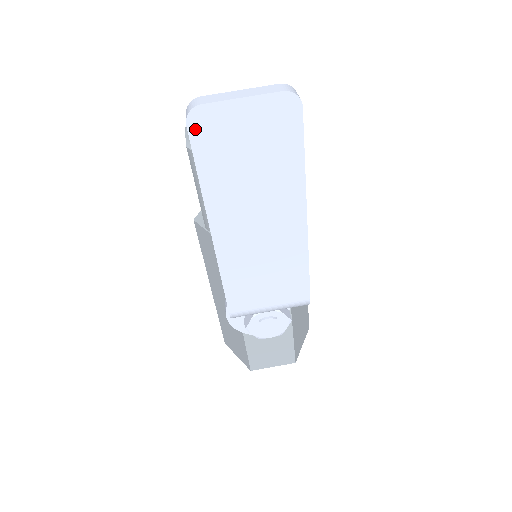
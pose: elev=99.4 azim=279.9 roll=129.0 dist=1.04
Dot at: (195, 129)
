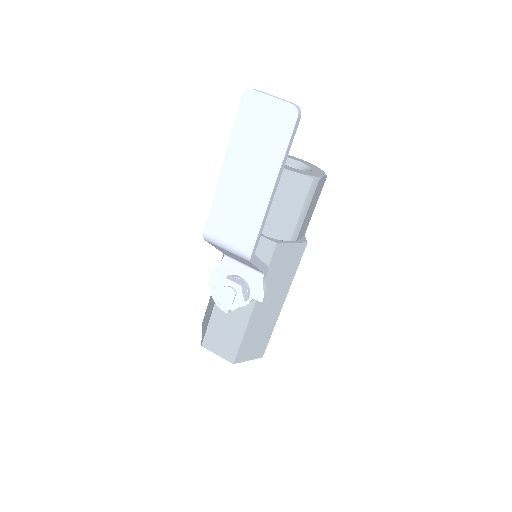
Dot at: (244, 100)
